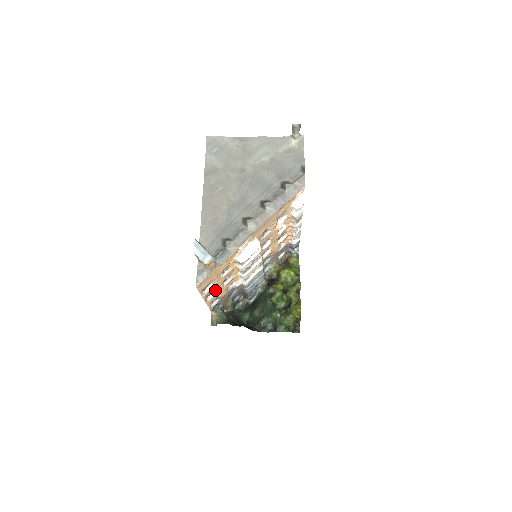
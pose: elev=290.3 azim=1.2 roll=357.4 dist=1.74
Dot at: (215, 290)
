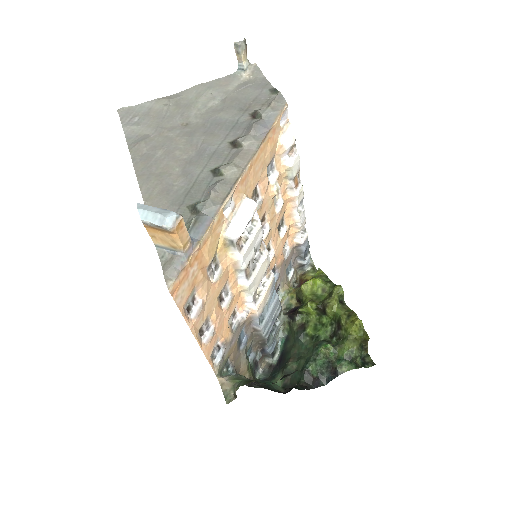
Dot at: (210, 320)
